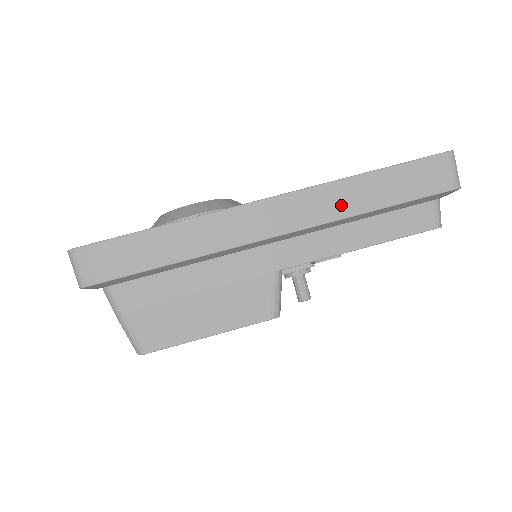
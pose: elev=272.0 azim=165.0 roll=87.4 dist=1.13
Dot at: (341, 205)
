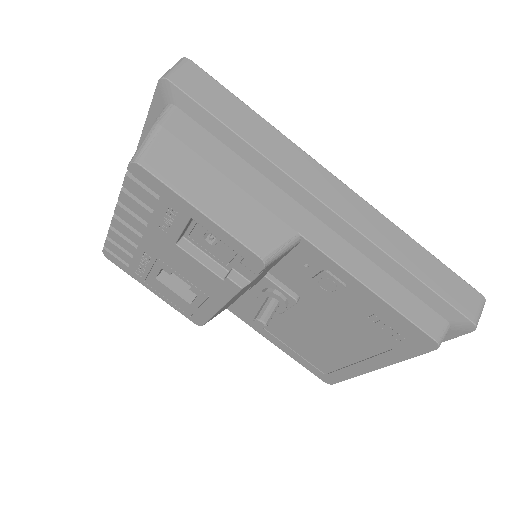
Dot at: (388, 242)
